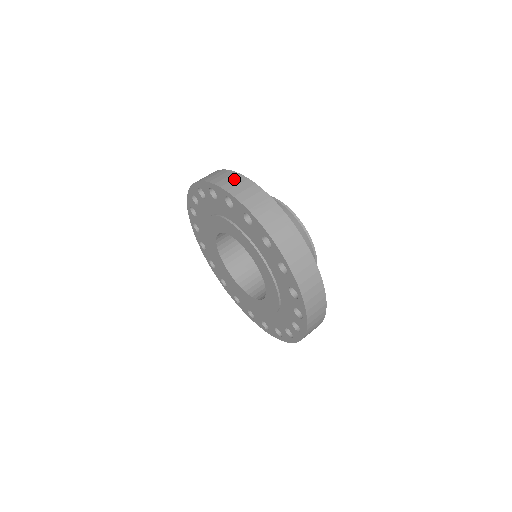
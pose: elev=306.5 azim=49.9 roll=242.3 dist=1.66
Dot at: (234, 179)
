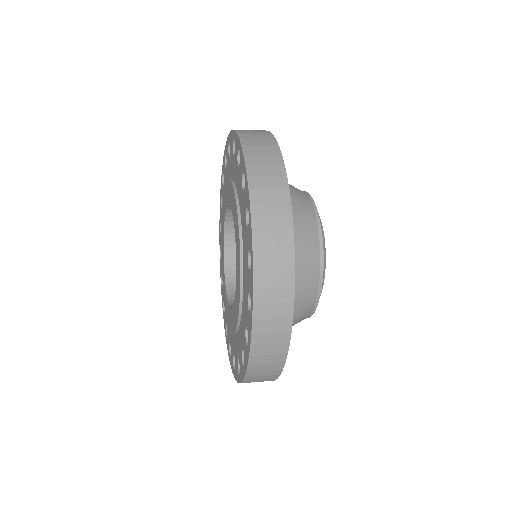
Dot at: occluded
